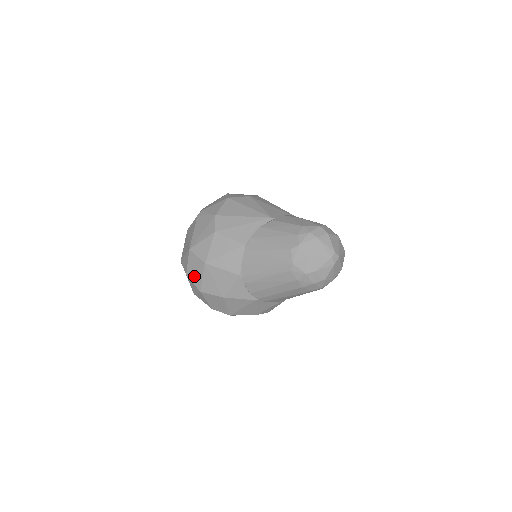
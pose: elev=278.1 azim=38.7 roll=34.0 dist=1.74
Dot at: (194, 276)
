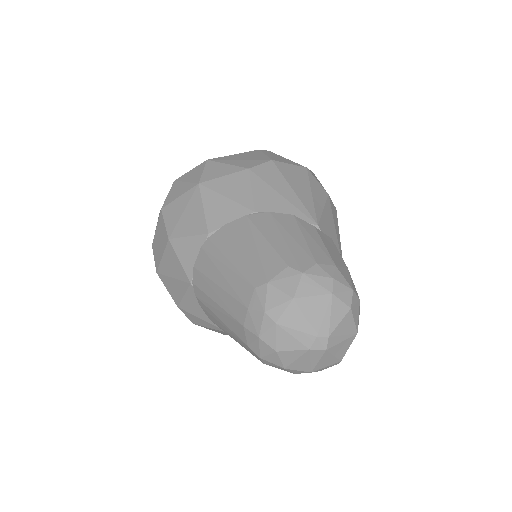
Dot at: (177, 188)
